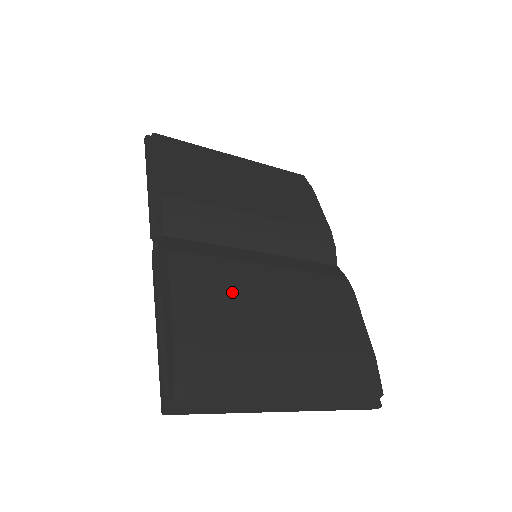
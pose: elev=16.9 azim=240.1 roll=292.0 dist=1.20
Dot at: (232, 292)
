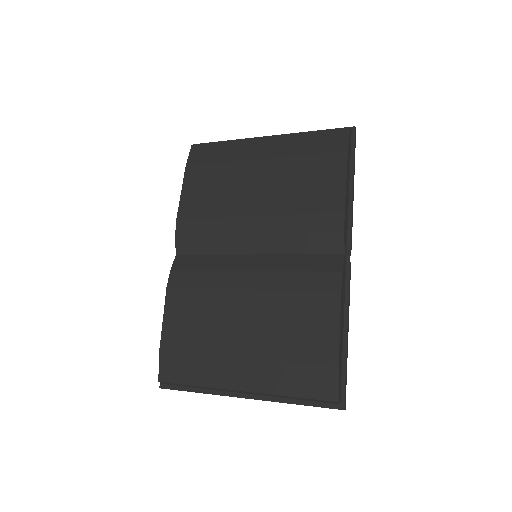
Dot at: (208, 304)
